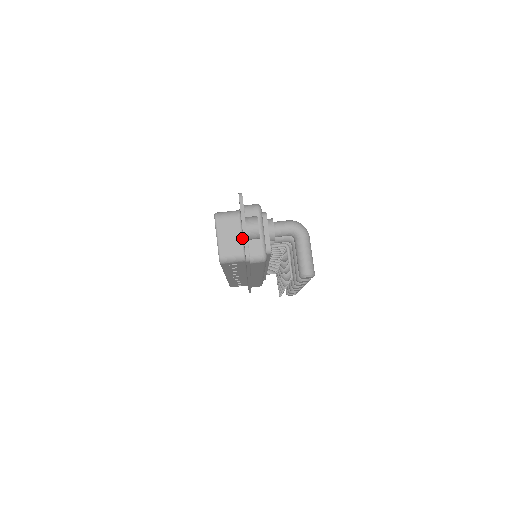
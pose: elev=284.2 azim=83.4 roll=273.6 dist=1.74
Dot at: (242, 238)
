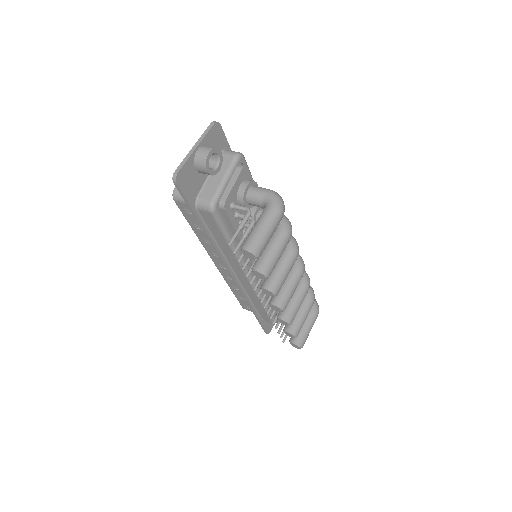
Dot at: occluded
